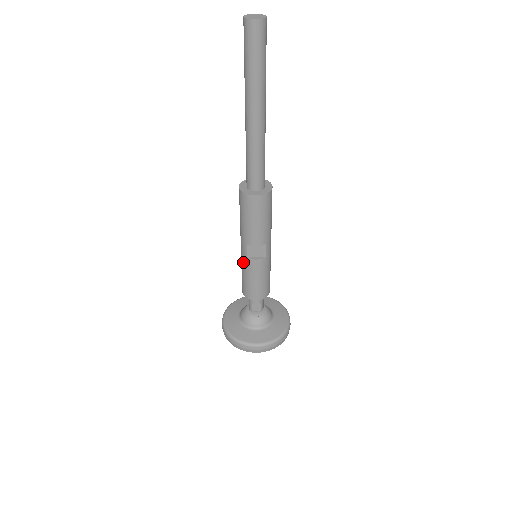
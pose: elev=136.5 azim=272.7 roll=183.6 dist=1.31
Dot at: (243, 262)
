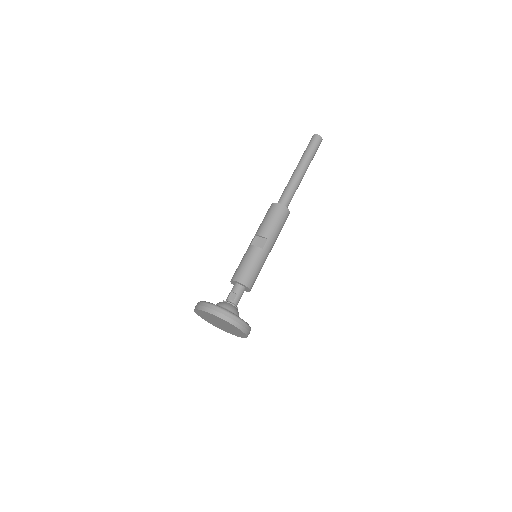
Dot at: (246, 251)
